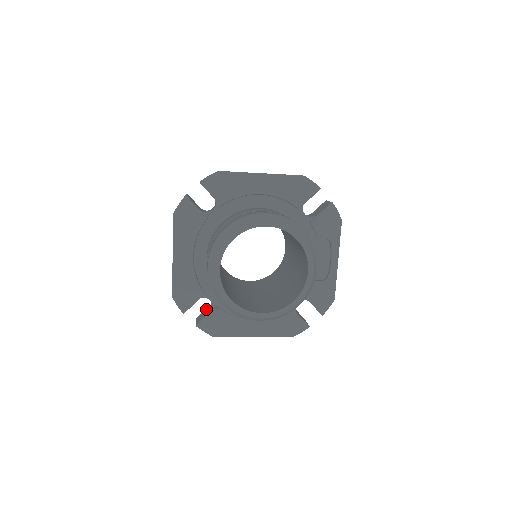
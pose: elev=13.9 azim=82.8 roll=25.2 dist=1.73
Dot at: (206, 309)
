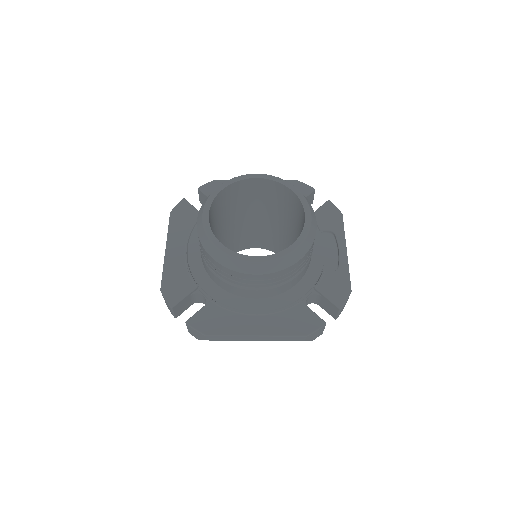
Dot at: occluded
